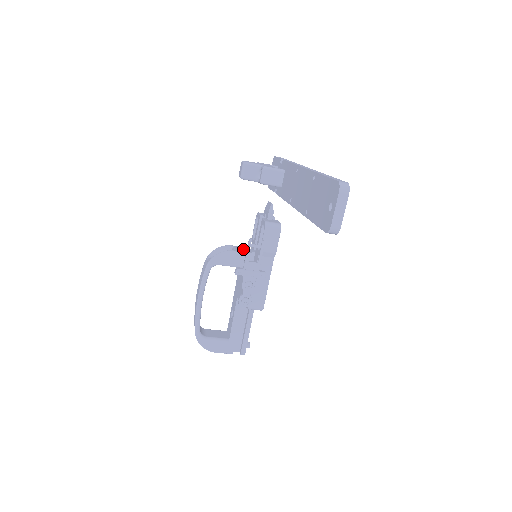
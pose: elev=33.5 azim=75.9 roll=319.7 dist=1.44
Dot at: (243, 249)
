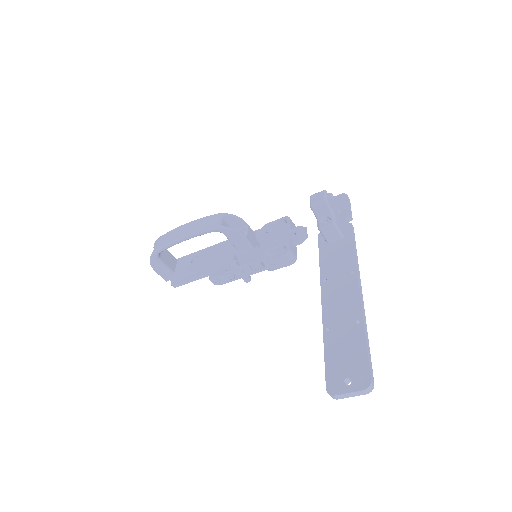
Dot at: (252, 237)
